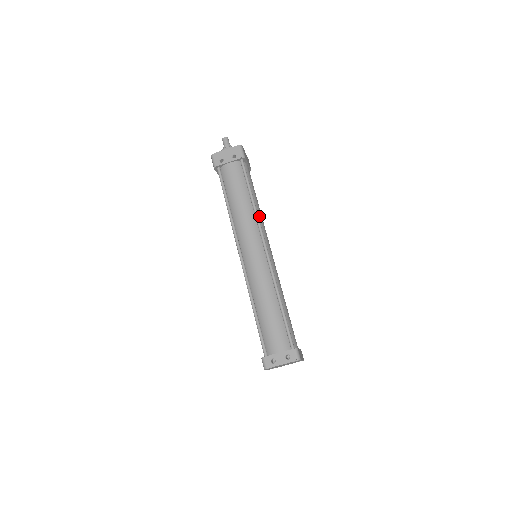
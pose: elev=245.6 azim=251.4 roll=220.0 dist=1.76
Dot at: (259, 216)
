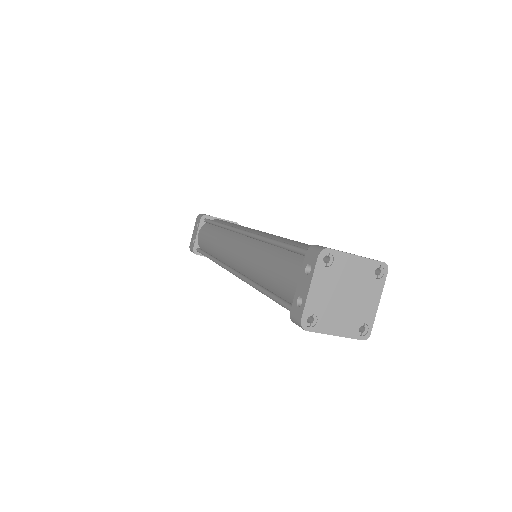
Dot at: occluded
